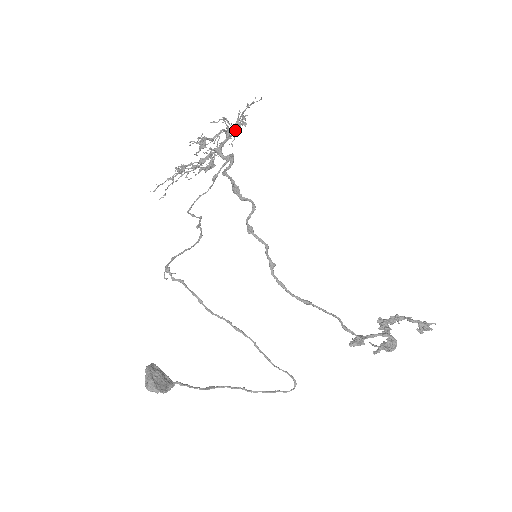
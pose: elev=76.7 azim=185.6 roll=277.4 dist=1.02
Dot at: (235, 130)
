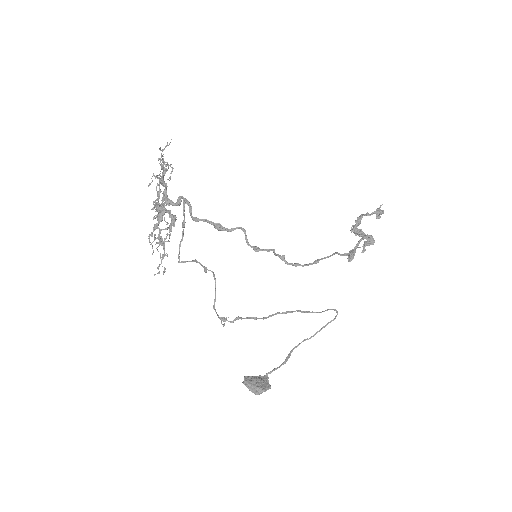
Dot at: (160, 173)
